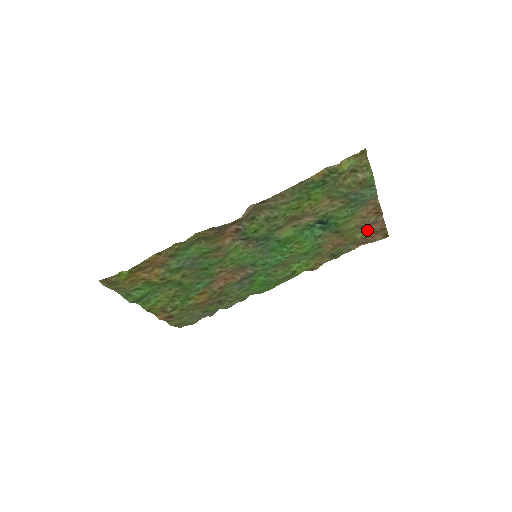
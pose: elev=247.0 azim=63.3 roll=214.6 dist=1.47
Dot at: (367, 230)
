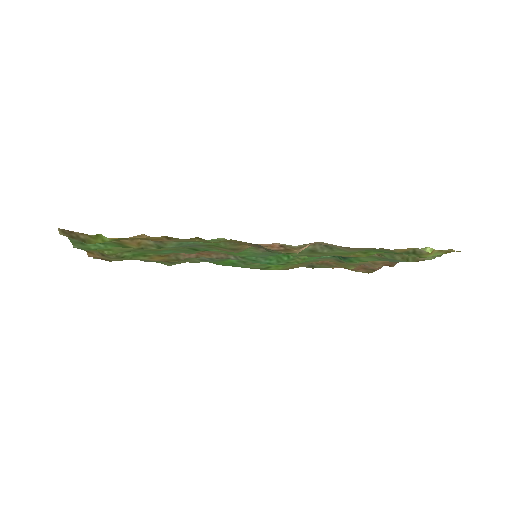
Dot at: (361, 265)
